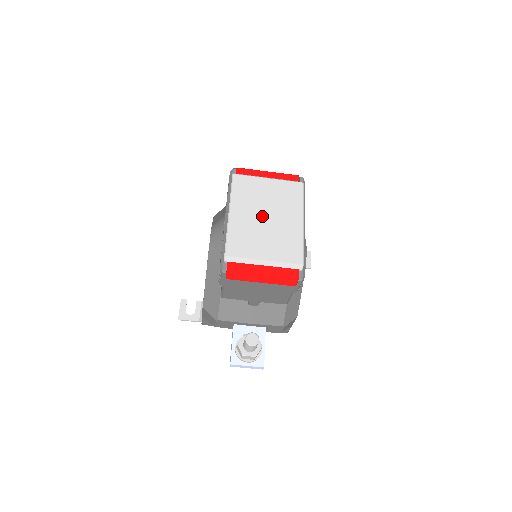
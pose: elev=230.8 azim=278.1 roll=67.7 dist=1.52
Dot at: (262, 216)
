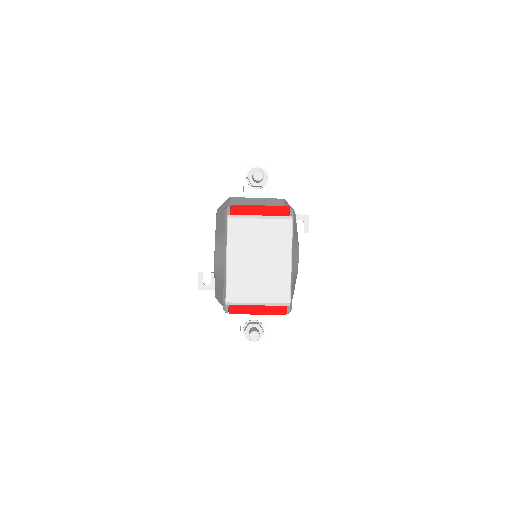
Dot at: (255, 260)
